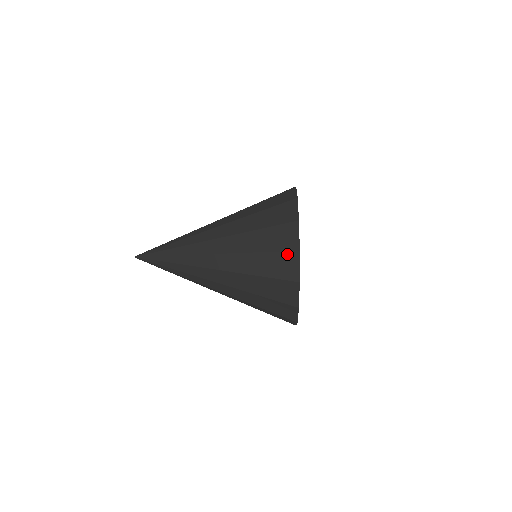
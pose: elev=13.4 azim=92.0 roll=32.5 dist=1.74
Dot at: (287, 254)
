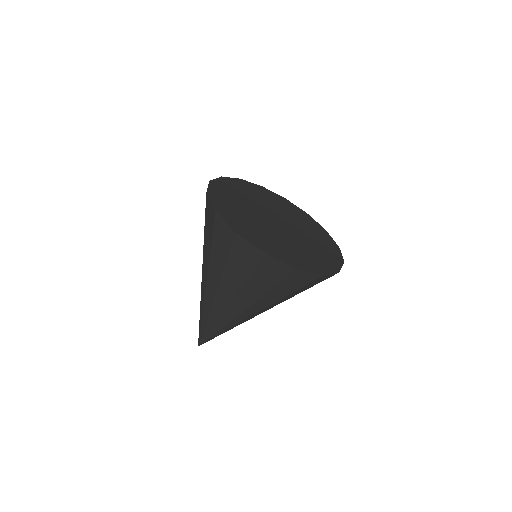
Dot at: occluded
